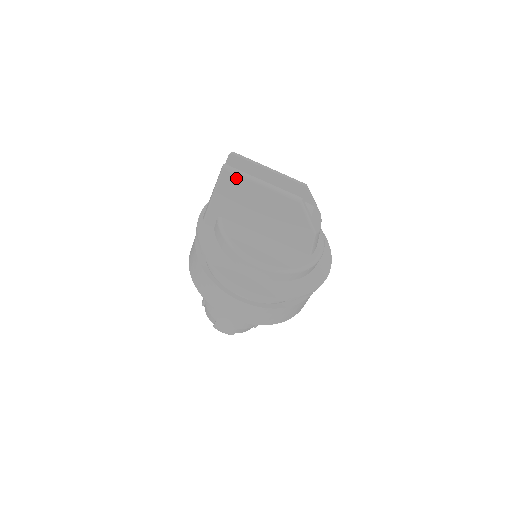
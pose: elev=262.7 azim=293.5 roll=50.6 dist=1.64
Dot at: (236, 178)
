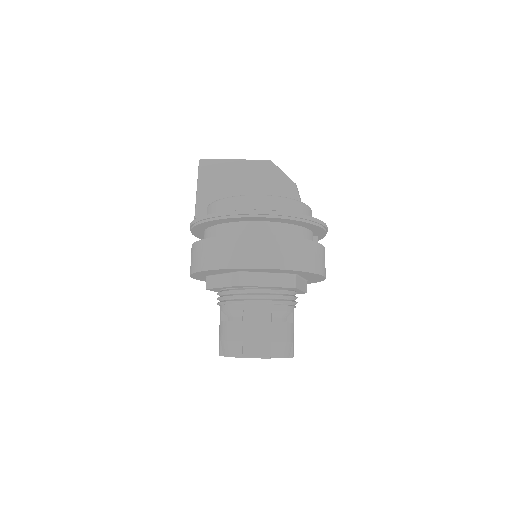
Dot at: (213, 163)
